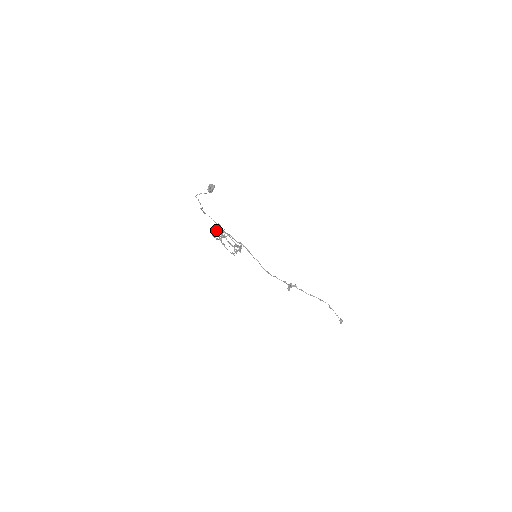
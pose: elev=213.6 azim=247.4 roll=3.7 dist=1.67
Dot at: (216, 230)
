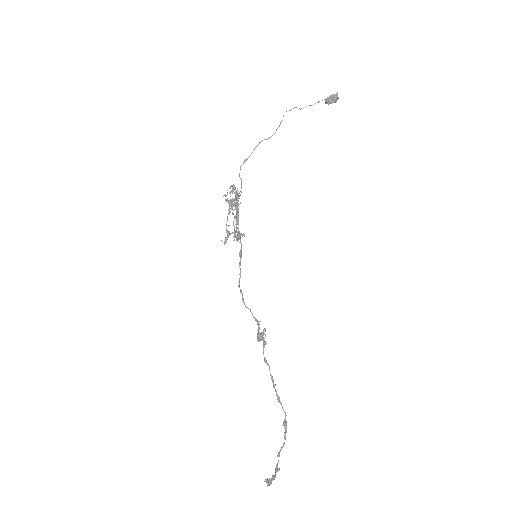
Dot at: (236, 191)
